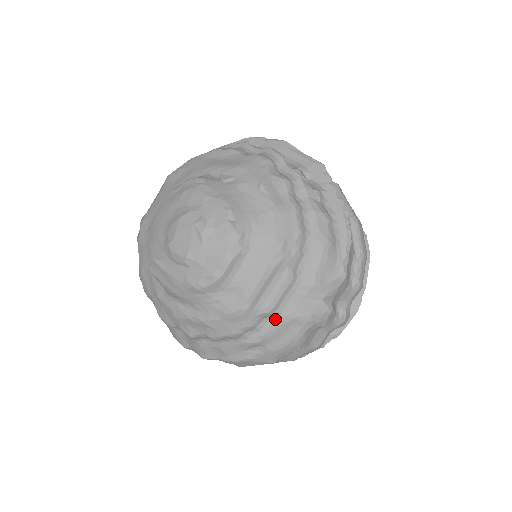
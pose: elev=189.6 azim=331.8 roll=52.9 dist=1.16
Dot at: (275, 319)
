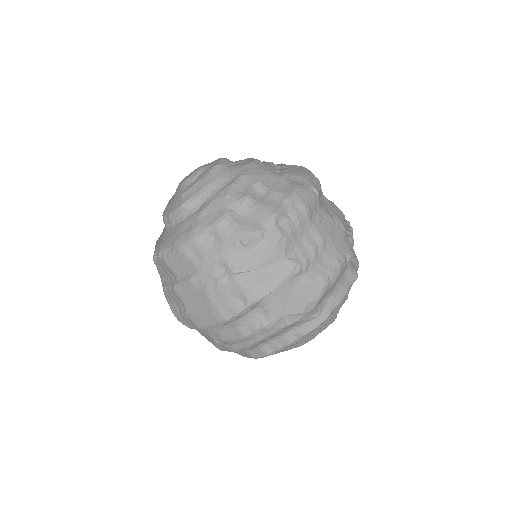
Dot at: (281, 167)
